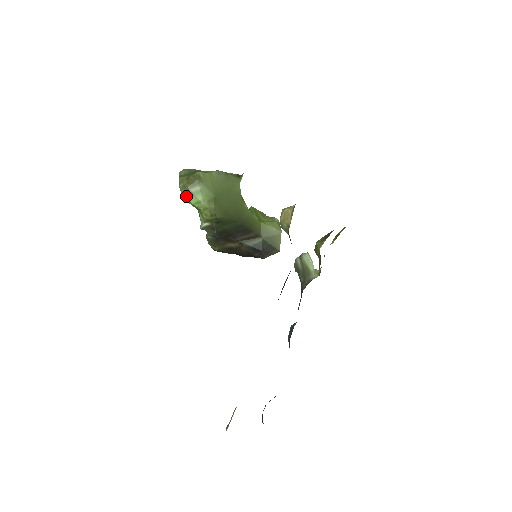
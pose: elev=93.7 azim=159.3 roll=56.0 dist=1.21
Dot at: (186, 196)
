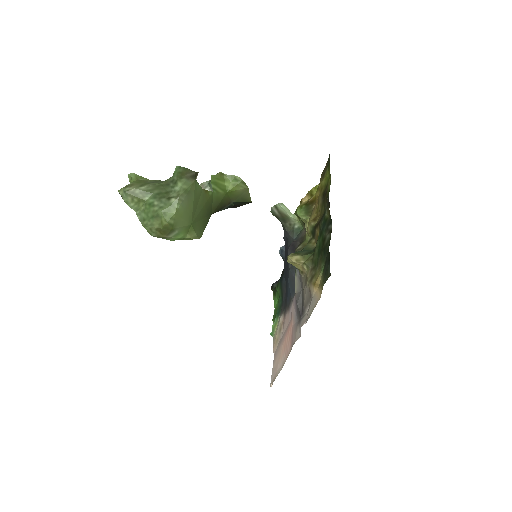
Dot at: occluded
